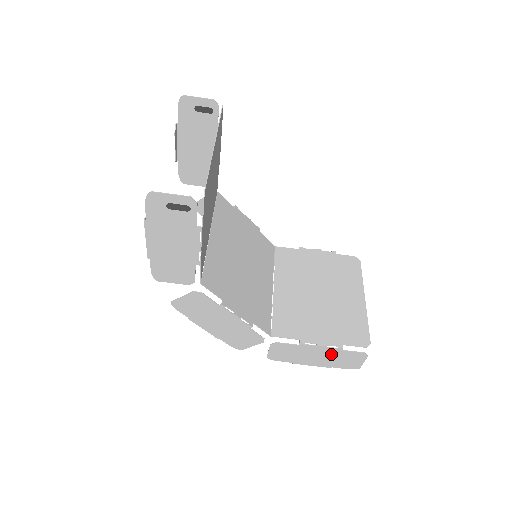
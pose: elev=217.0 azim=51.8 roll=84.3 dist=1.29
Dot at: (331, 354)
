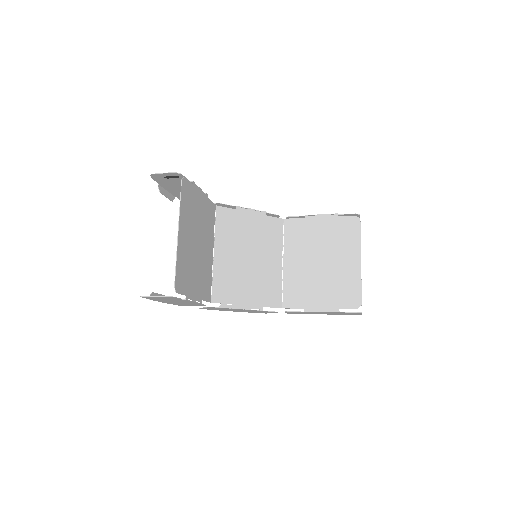
Dot at: occluded
